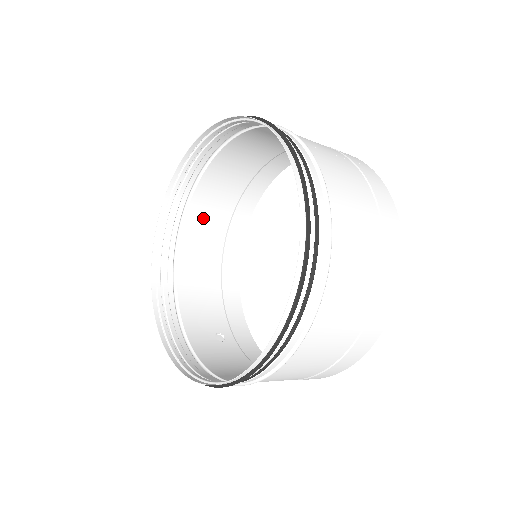
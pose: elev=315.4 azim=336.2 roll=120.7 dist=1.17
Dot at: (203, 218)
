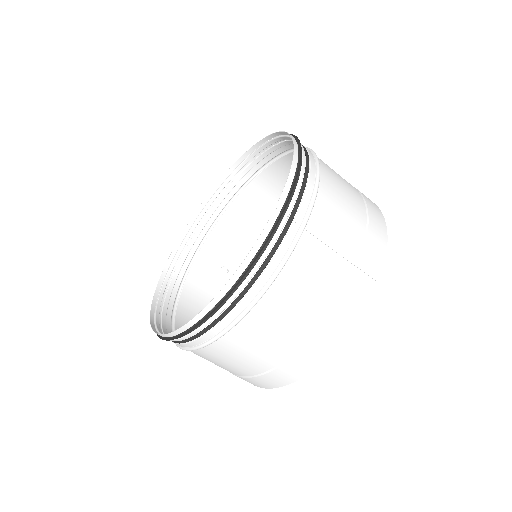
Dot at: (280, 179)
